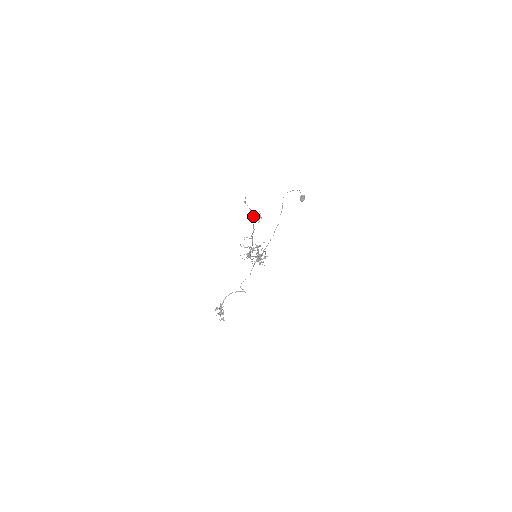
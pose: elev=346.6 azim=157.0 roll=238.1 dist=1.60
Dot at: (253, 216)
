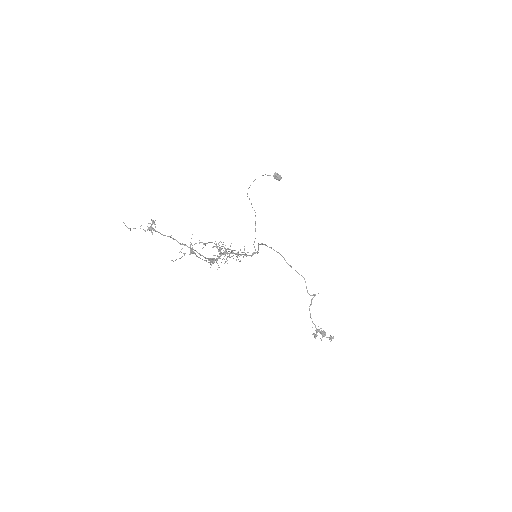
Dot at: (149, 229)
